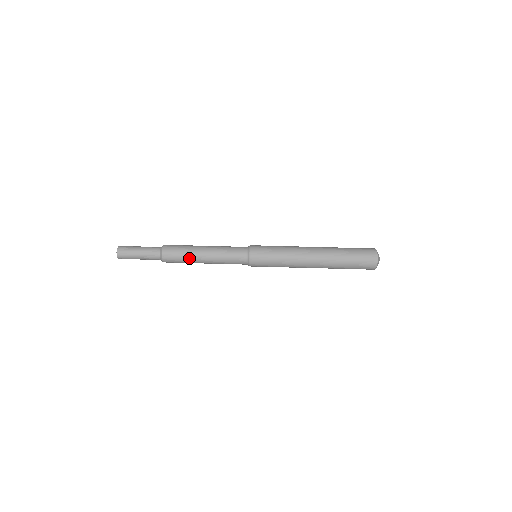
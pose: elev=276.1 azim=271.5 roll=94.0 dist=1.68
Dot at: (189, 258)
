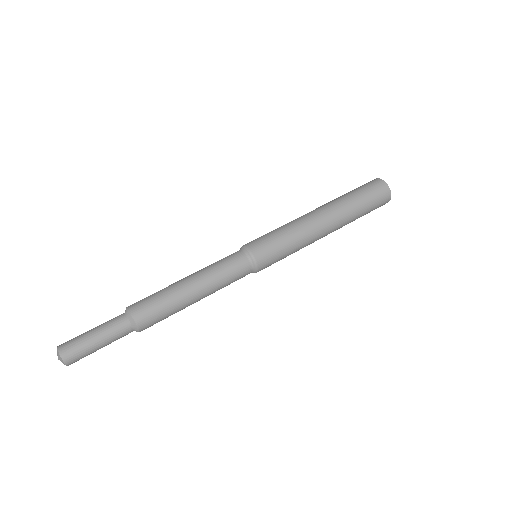
Dot at: (171, 295)
